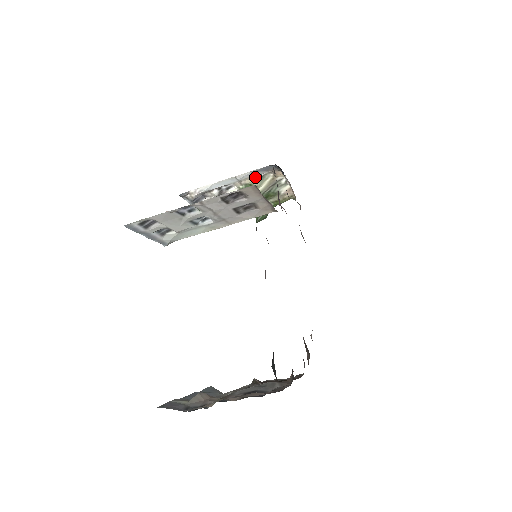
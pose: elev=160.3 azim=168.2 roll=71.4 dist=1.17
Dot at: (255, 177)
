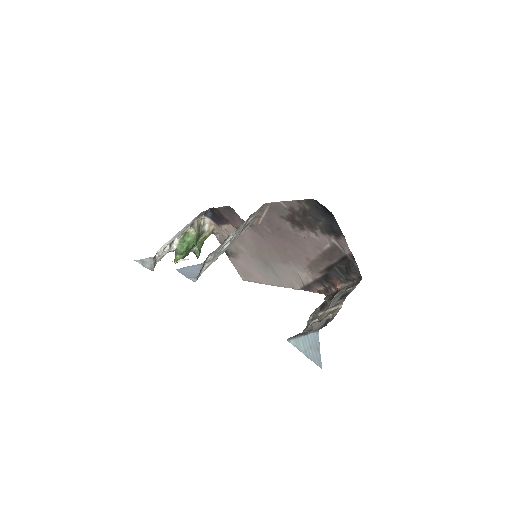
Dot at: (190, 225)
